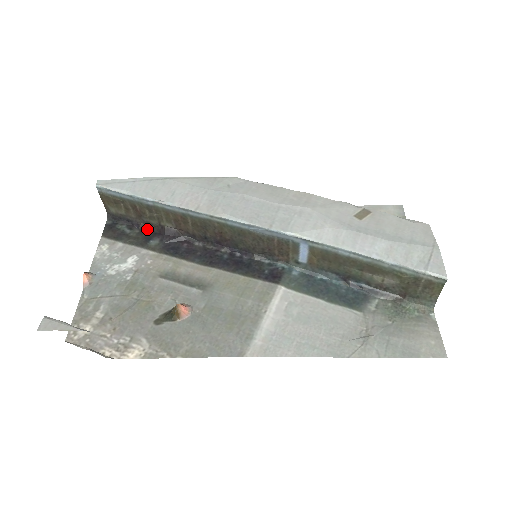
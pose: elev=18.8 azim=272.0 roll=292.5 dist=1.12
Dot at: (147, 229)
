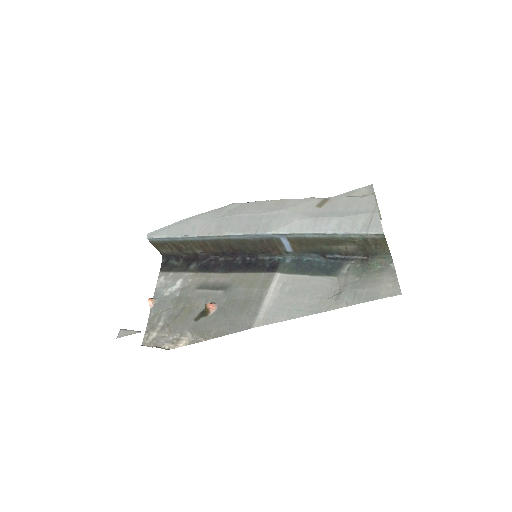
Dot at: (188, 258)
